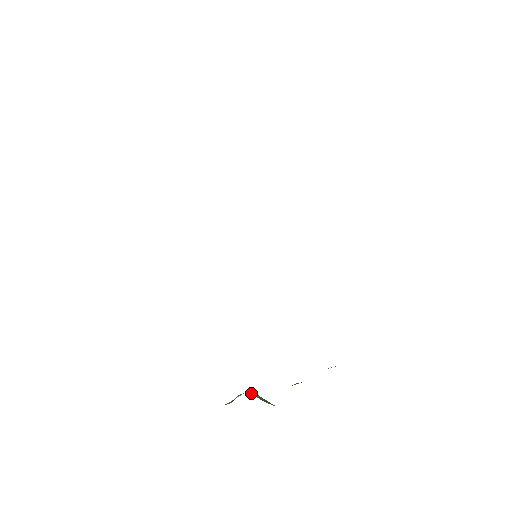
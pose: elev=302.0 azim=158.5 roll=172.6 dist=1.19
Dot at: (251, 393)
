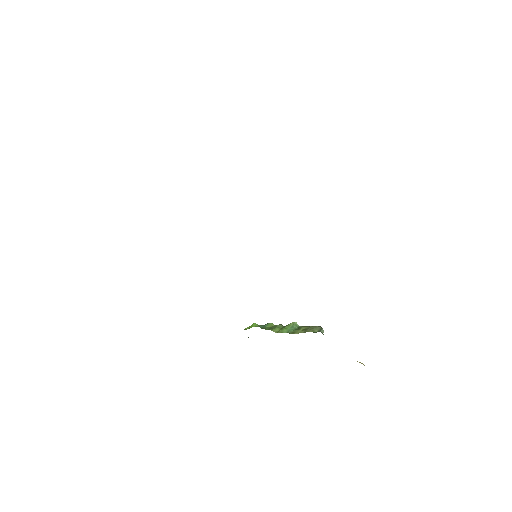
Dot at: occluded
